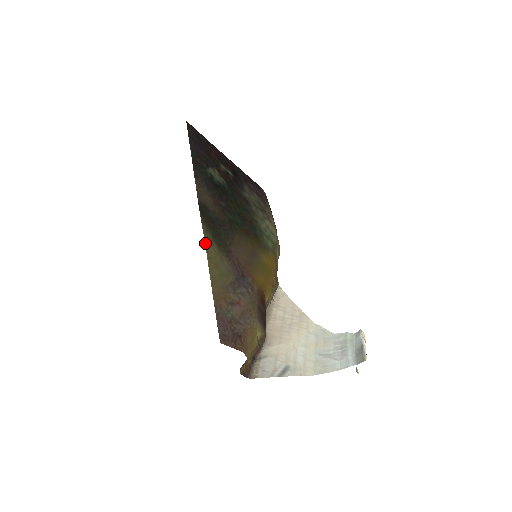
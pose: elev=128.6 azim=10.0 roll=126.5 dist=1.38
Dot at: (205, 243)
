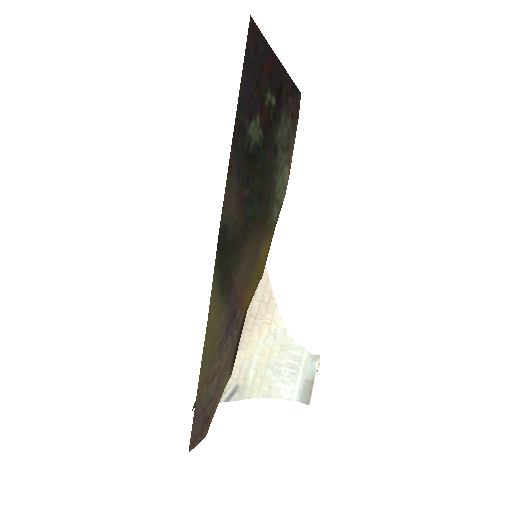
Dot at: (209, 309)
